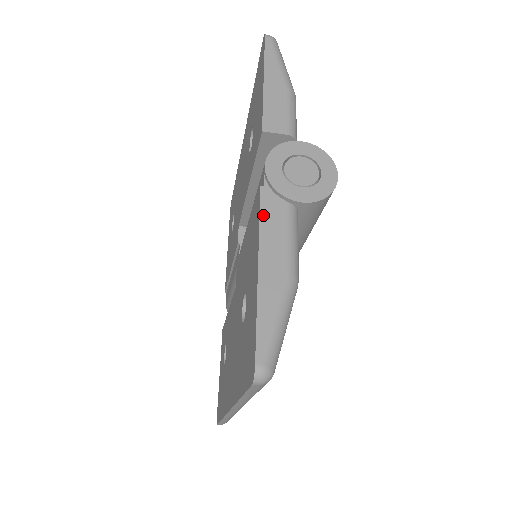
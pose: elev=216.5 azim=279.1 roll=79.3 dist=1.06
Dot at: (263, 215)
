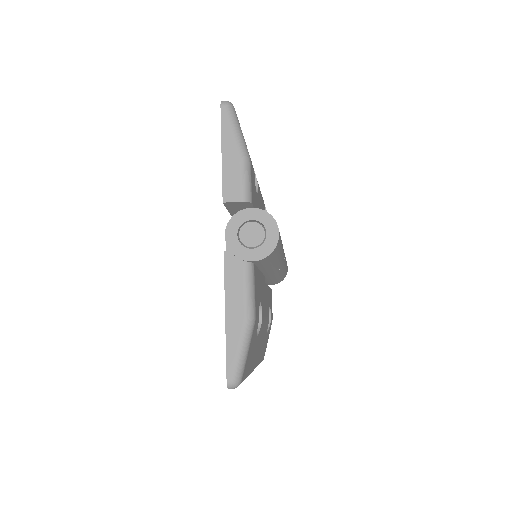
Dot at: (226, 274)
